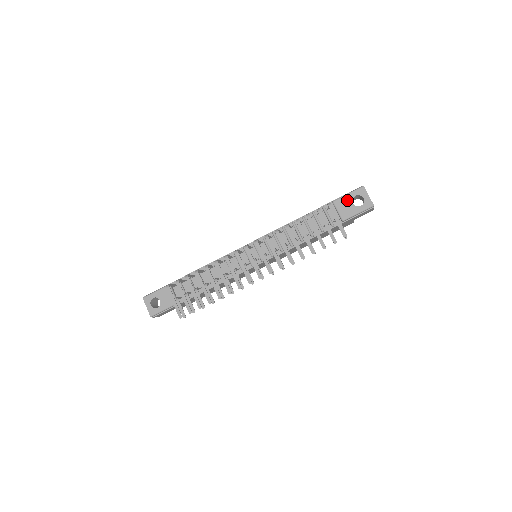
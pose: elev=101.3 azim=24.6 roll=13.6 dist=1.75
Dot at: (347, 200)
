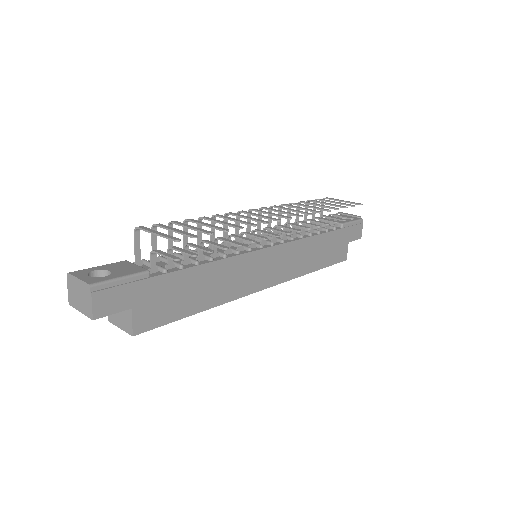
Dot at: occluded
